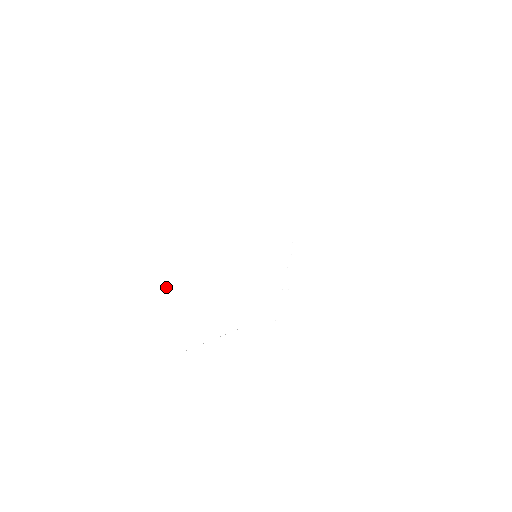
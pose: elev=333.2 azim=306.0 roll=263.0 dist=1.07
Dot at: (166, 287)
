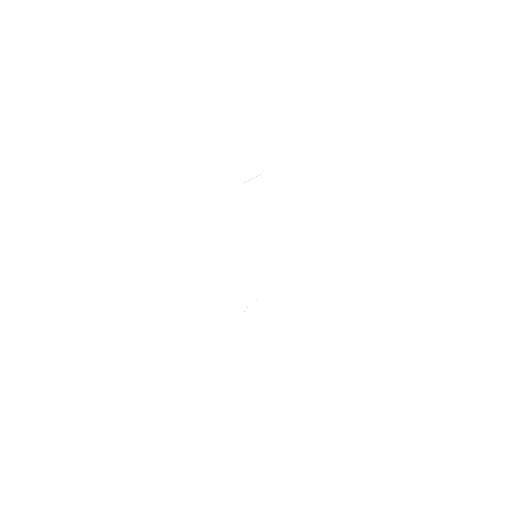
Dot at: occluded
